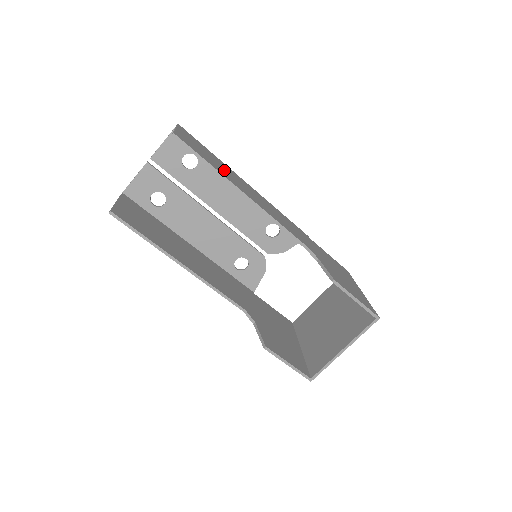
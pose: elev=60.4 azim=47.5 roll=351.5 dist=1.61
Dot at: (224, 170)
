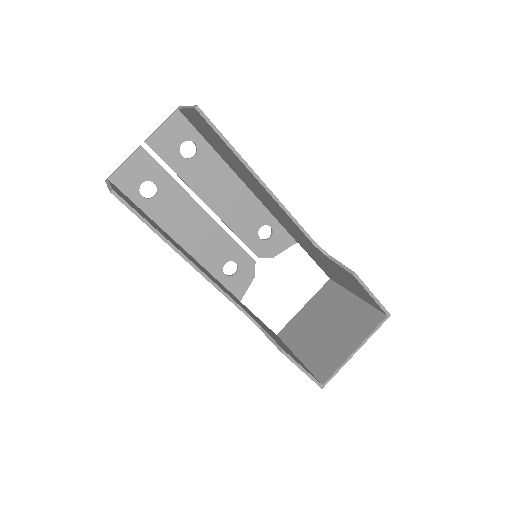
Dot at: occluded
